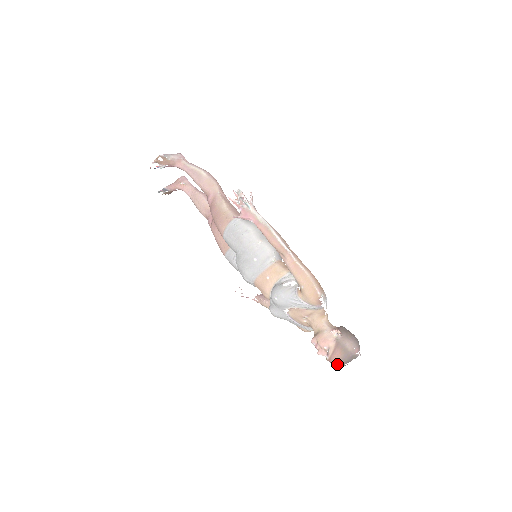
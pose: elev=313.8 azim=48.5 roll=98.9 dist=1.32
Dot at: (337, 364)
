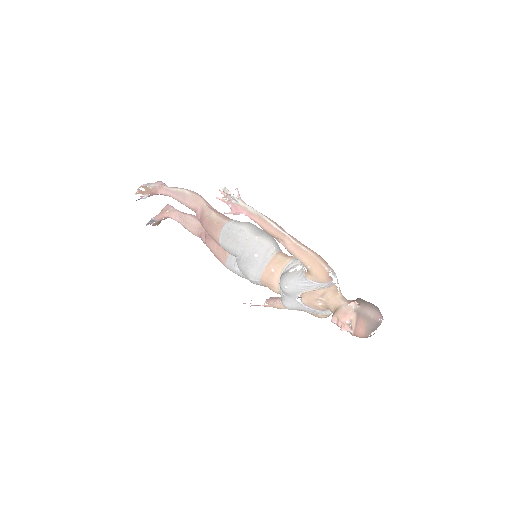
Dot at: (363, 335)
